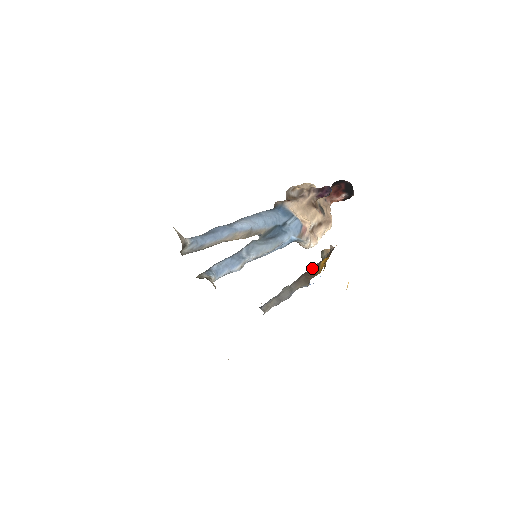
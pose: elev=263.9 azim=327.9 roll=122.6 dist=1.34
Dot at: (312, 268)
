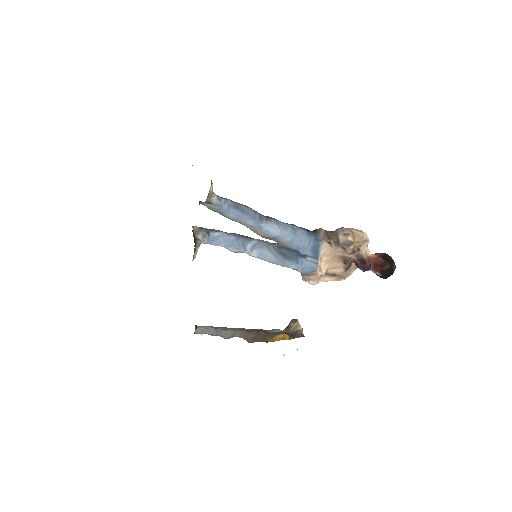
Dot at: (269, 332)
